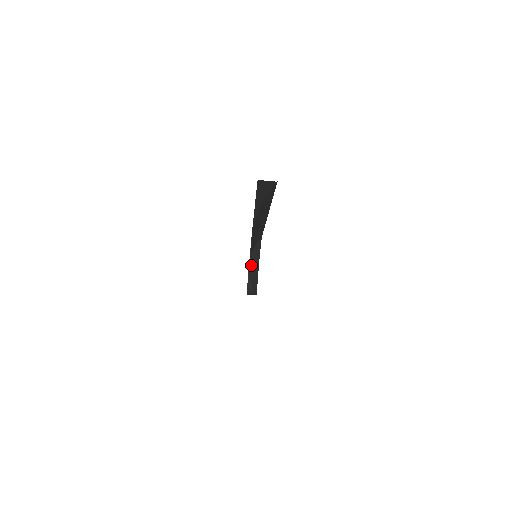
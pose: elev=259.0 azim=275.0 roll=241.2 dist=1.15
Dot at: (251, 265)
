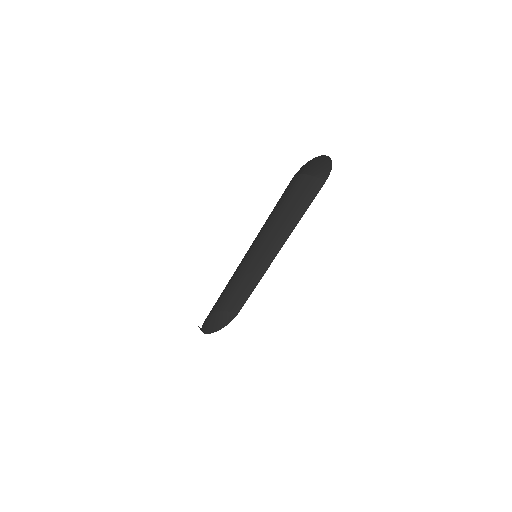
Dot at: (216, 317)
